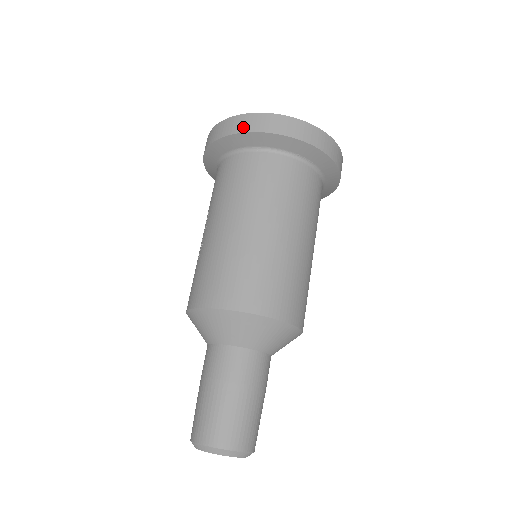
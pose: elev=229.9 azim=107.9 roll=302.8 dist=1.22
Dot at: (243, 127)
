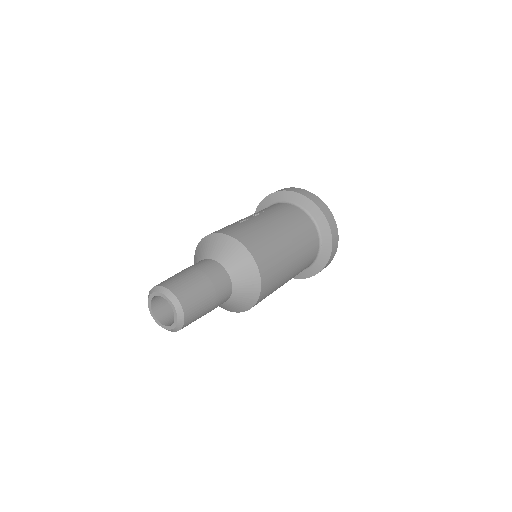
Dot at: (317, 202)
